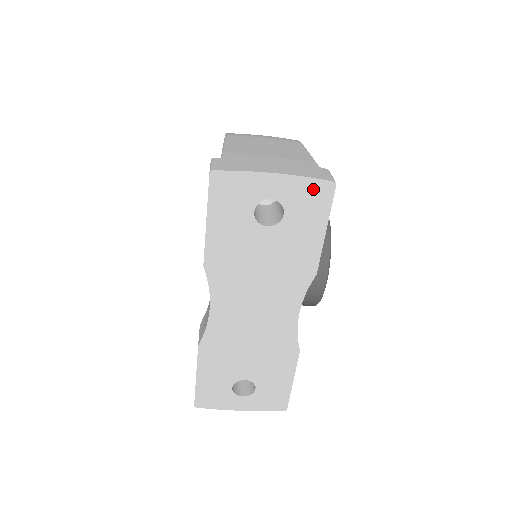
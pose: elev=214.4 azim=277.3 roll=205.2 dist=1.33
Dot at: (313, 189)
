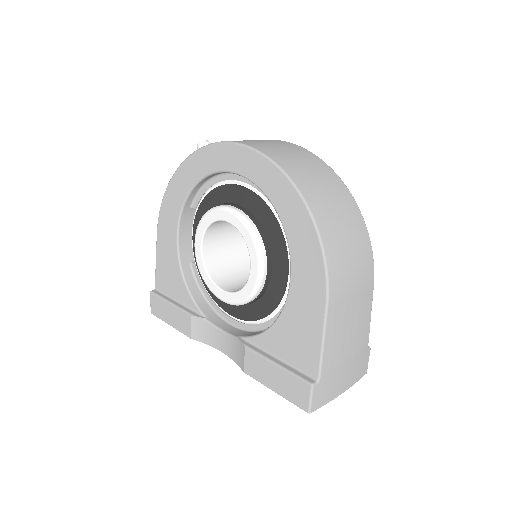
Dot at: occluded
